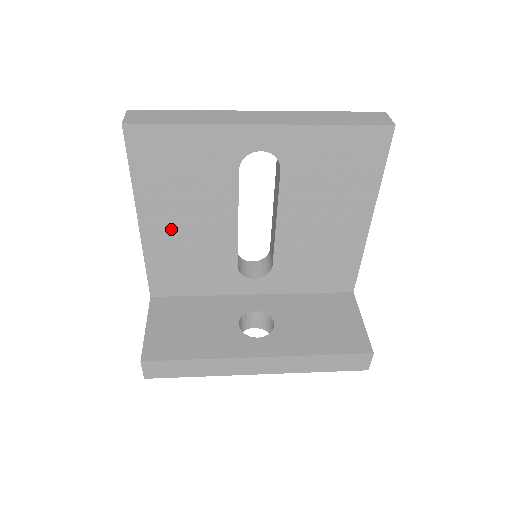
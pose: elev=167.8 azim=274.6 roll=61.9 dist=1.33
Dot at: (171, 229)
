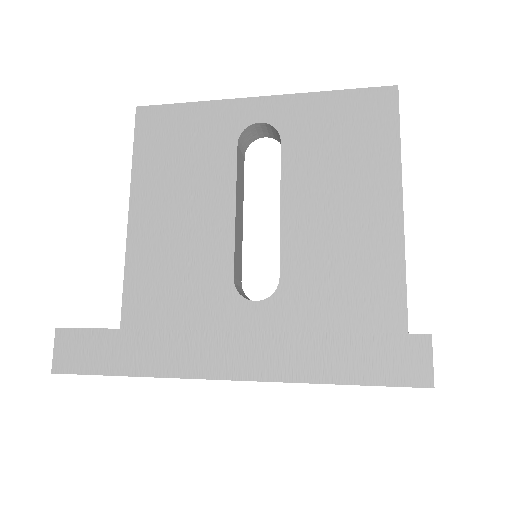
Dot at: (161, 220)
